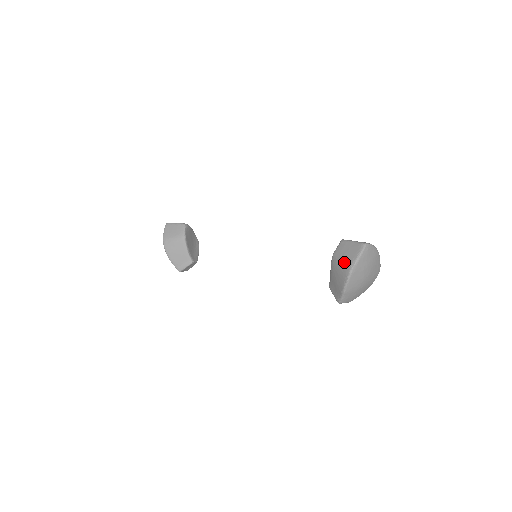
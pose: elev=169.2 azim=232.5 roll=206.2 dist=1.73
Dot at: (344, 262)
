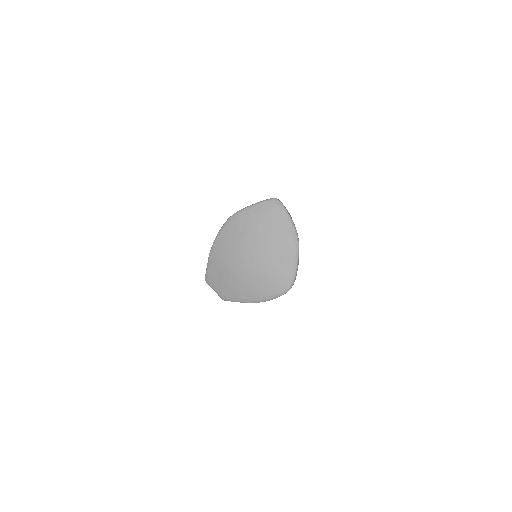
Dot at: occluded
